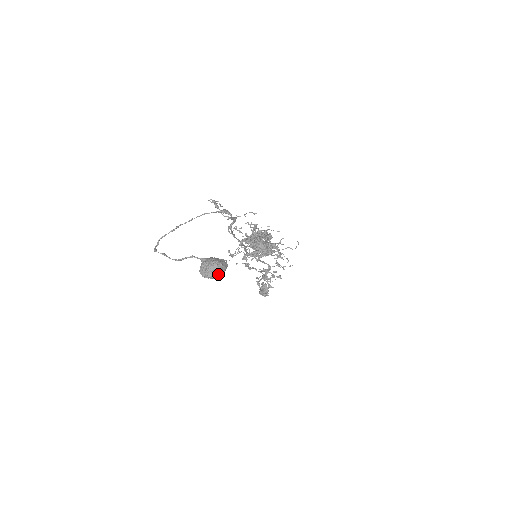
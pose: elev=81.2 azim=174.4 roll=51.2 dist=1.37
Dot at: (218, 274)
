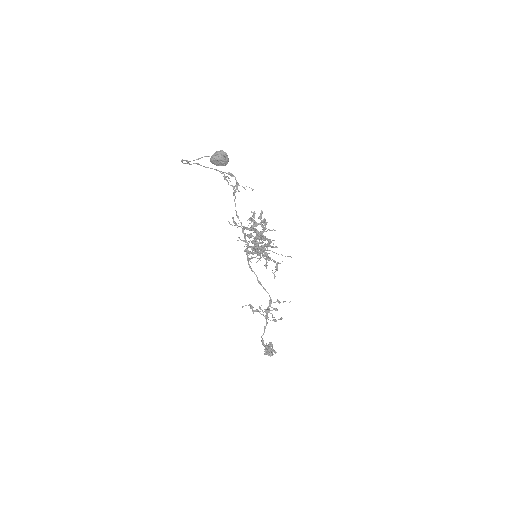
Dot at: (222, 155)
